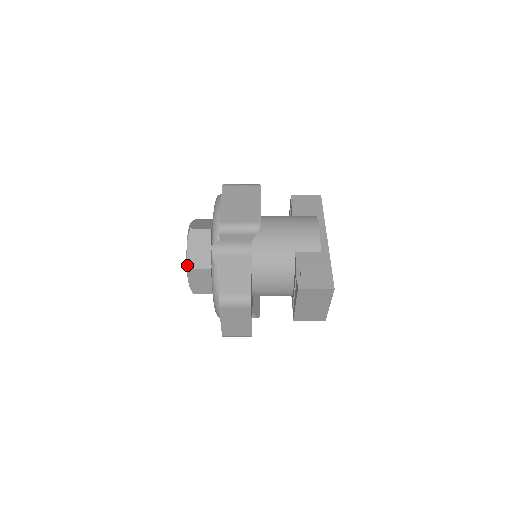
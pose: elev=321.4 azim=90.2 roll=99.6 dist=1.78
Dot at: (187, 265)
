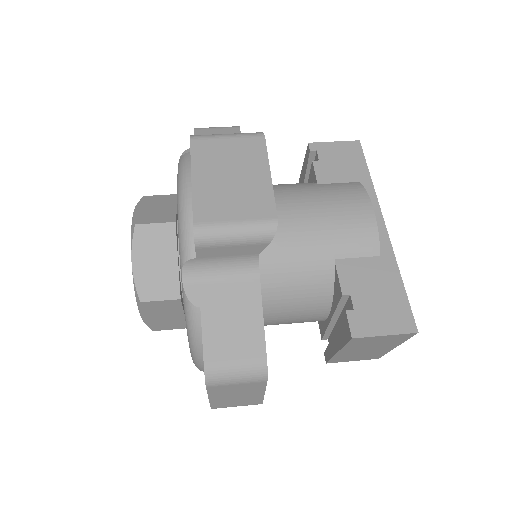
Dot at: (136, 294)
